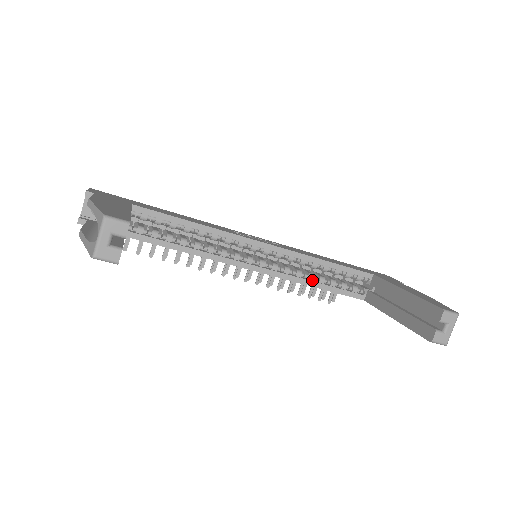
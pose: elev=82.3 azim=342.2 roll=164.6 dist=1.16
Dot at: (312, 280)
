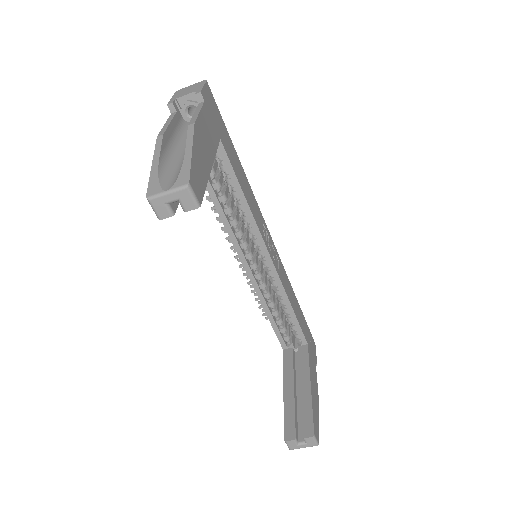
Dot at: (270, 307)
